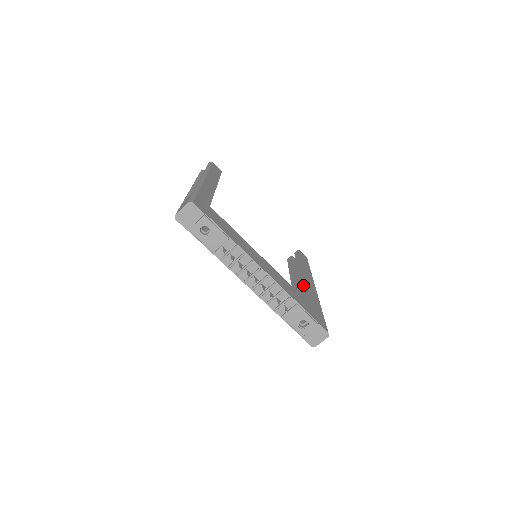
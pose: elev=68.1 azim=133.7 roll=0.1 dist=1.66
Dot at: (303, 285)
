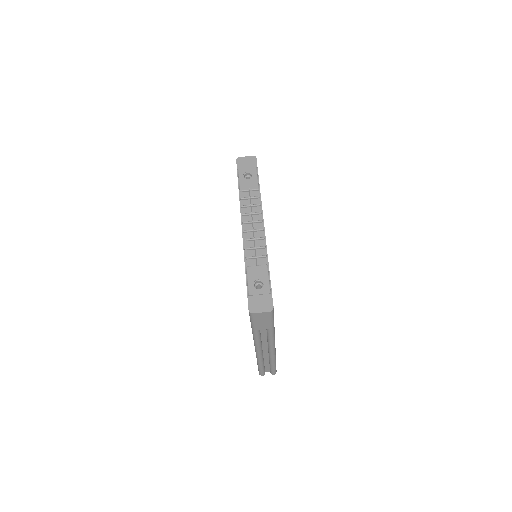
Dot at: occluded
